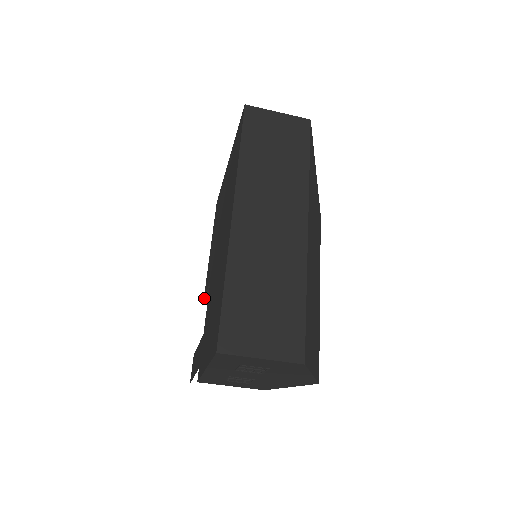
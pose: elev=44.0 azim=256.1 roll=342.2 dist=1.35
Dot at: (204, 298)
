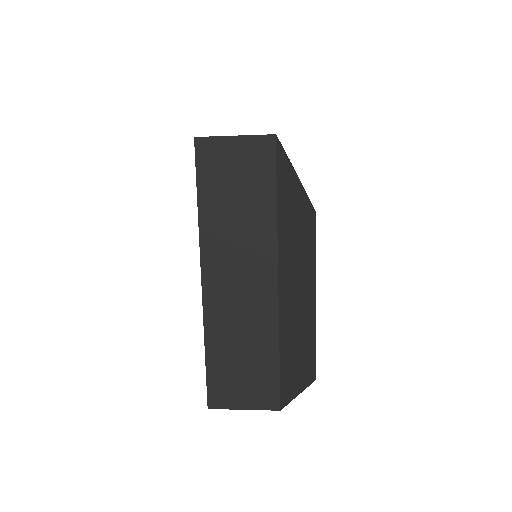
Dot at: occluded
